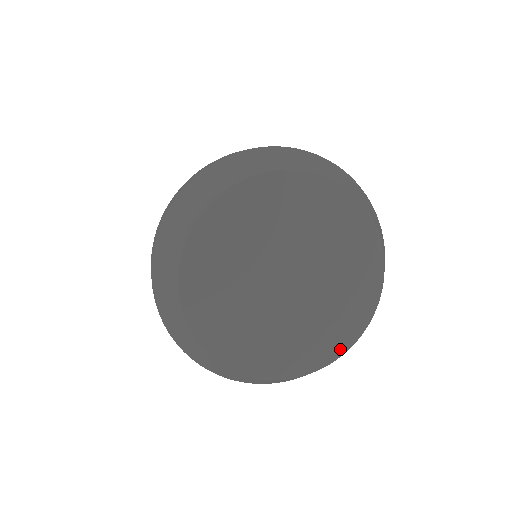
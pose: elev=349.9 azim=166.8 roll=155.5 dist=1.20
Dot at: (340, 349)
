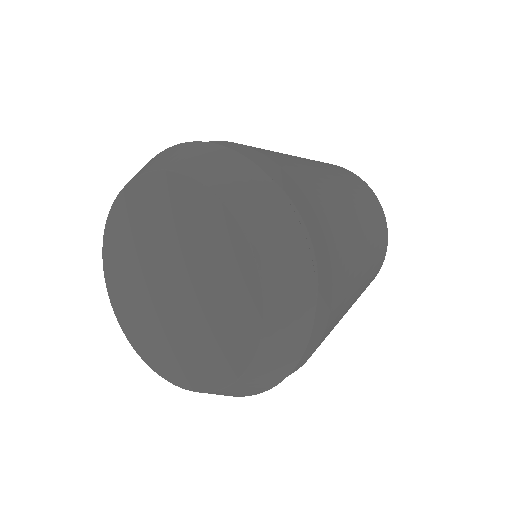
Dot at: (222, 380)
